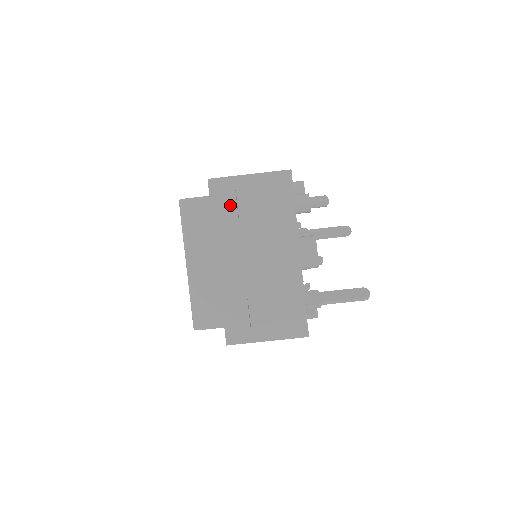
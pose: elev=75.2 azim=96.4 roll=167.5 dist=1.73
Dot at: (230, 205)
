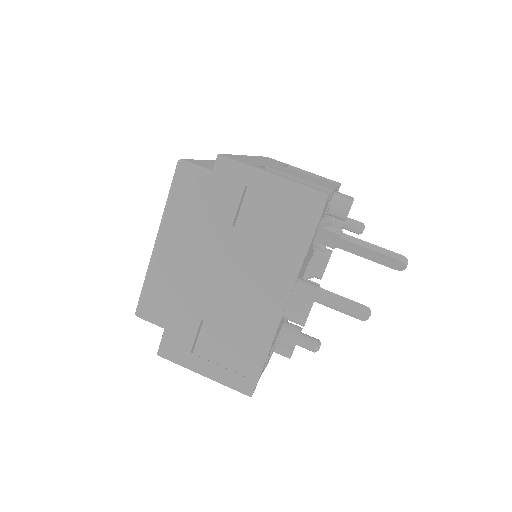
Dot at: occluded
